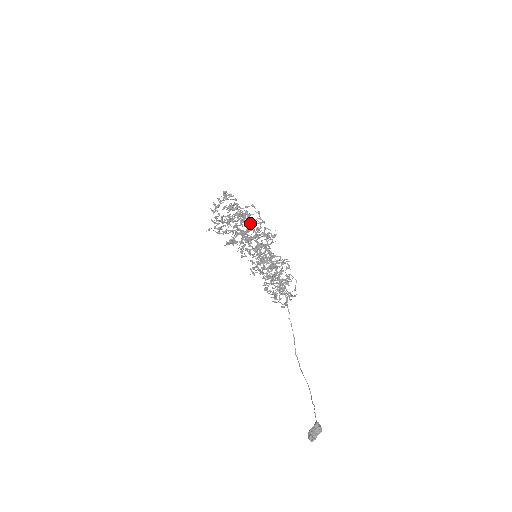
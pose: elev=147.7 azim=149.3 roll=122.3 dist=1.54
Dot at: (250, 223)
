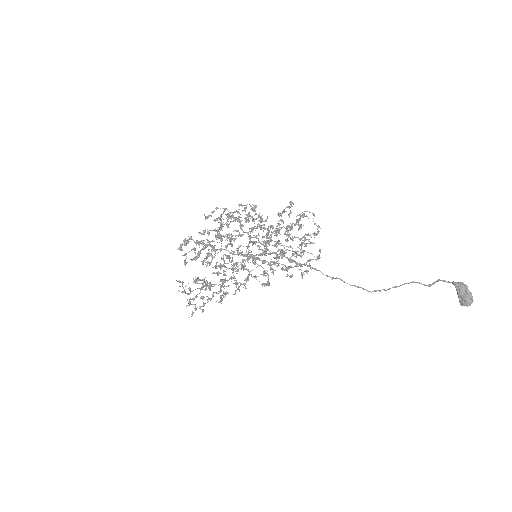
Dot at: (228, 215)
